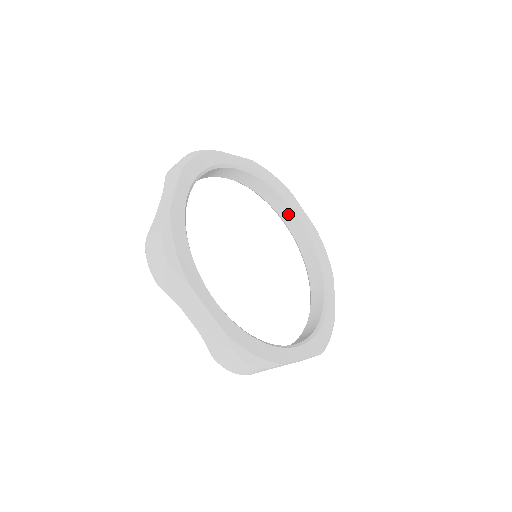
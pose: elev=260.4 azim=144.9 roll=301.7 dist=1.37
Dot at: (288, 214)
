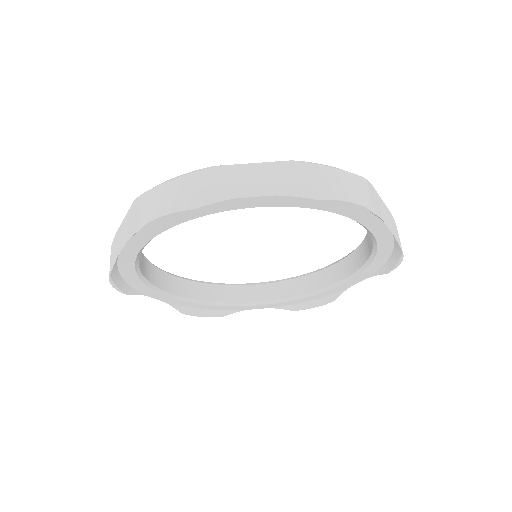
Dot at: (249, 293)
